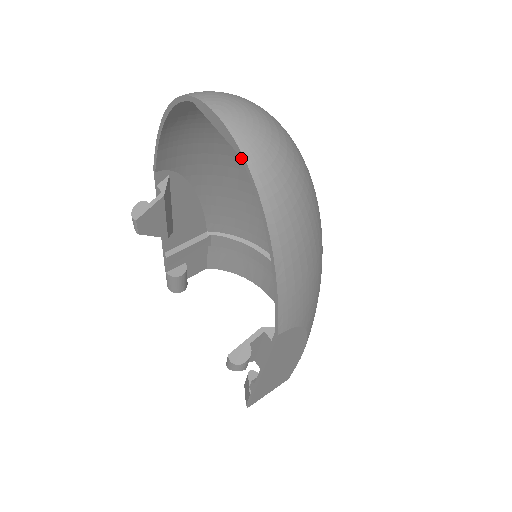
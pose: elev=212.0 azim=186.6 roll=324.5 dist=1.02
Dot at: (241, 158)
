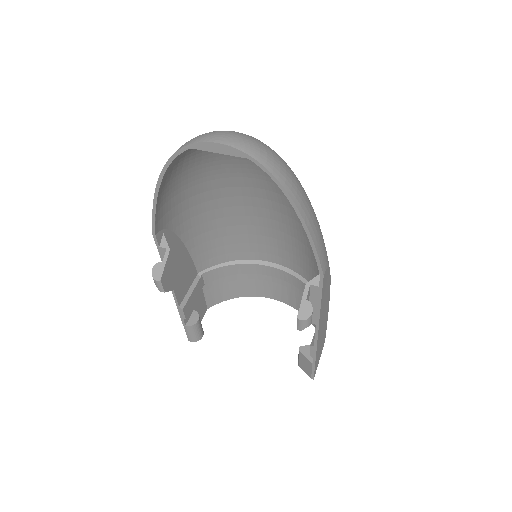
Dot at: occluded
